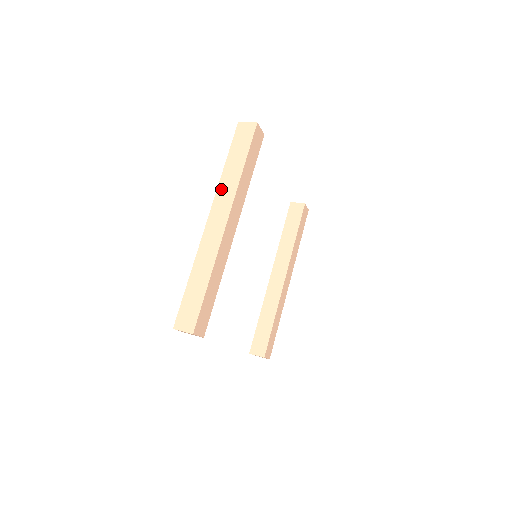
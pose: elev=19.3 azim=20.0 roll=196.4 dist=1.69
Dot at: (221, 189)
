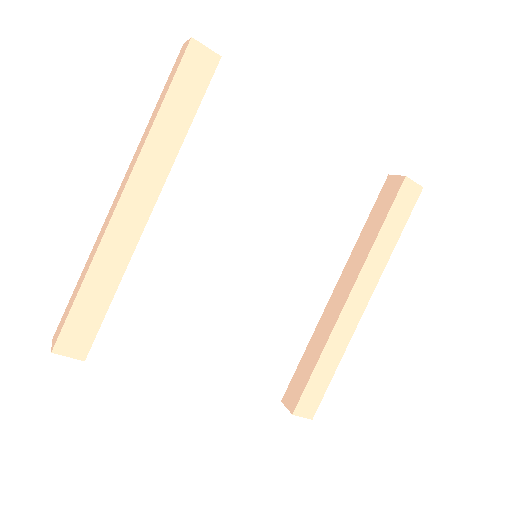
Dot at: (137, 149)
